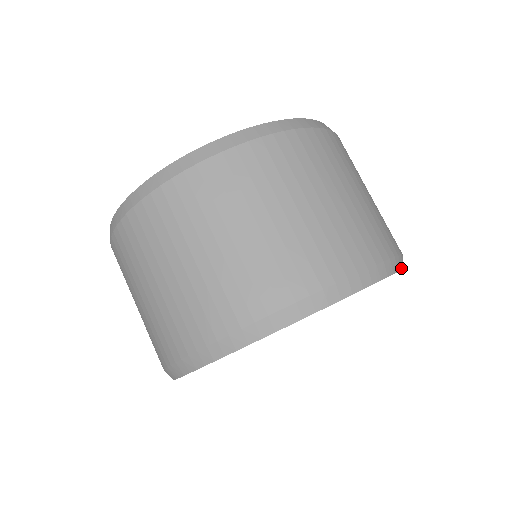
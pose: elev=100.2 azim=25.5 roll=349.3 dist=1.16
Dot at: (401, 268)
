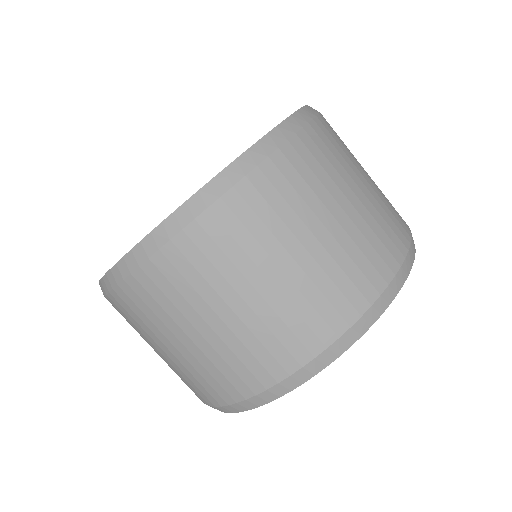
Dot at: (340, 353)
